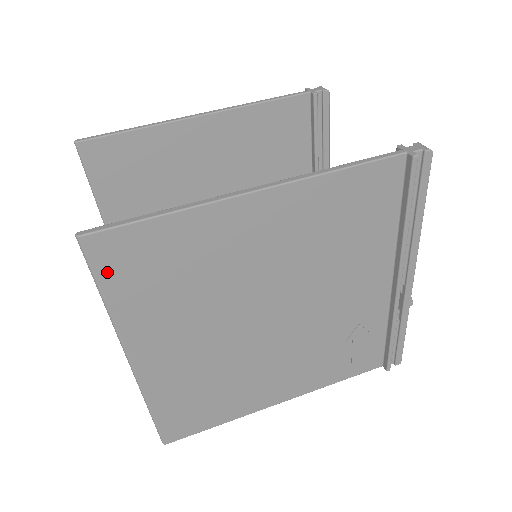
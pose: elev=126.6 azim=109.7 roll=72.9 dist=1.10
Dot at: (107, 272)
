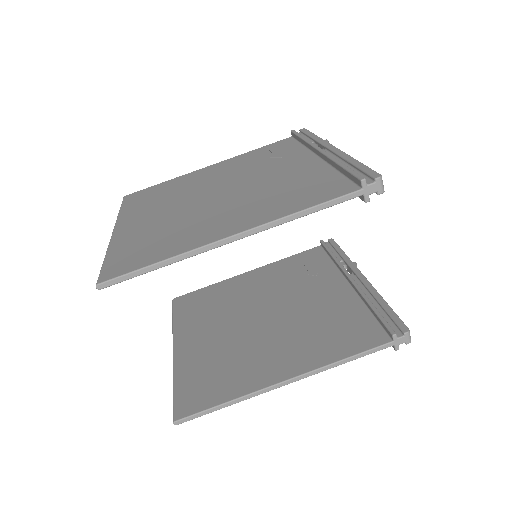
Dot at: occluded
